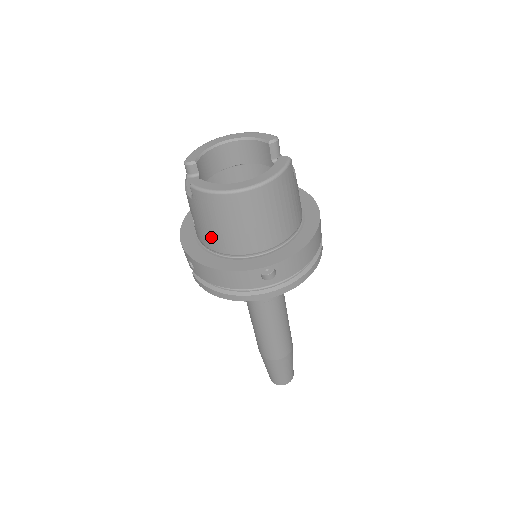
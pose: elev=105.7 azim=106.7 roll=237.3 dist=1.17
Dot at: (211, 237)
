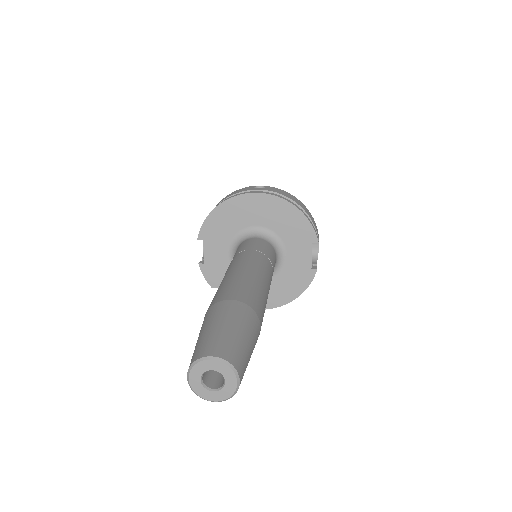
Dot at: occluded
